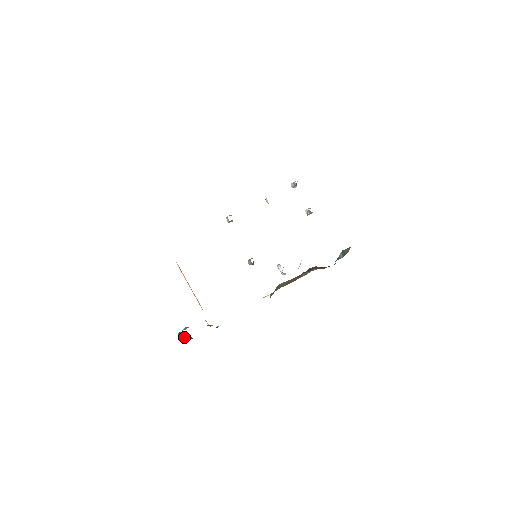
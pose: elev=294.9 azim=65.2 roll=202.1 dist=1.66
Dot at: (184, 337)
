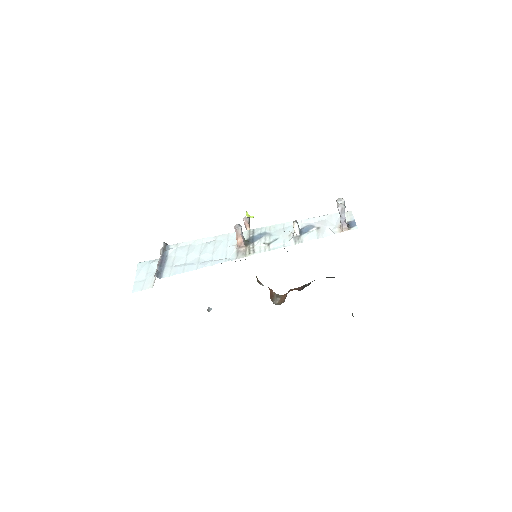
Dot at: occluded
